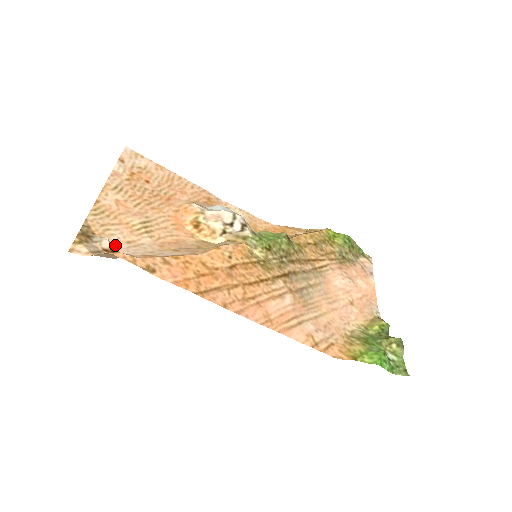
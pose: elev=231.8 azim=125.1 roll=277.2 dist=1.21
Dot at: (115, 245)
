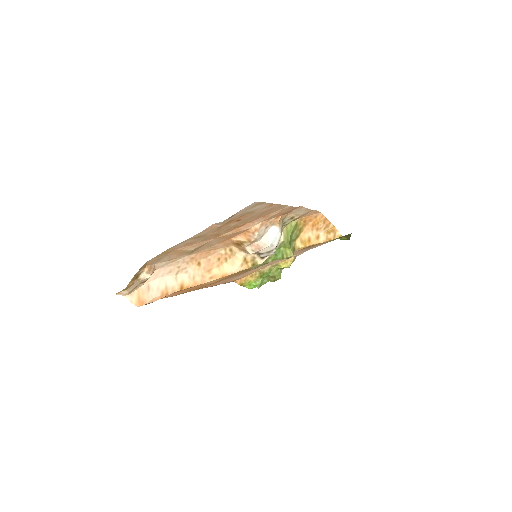
Dot at: (156, 265)
